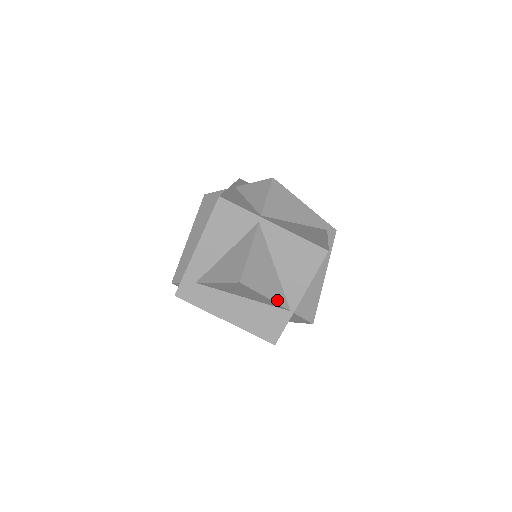
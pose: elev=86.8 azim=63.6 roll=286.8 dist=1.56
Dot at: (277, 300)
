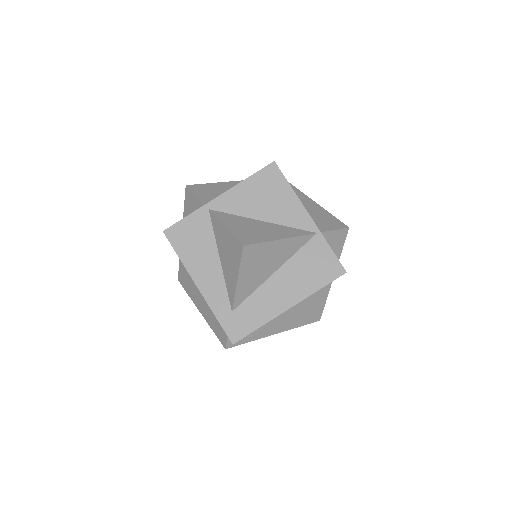
Dot at: (294, 235)
